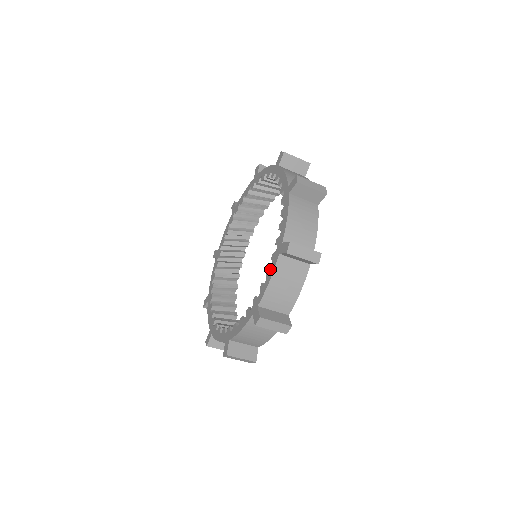
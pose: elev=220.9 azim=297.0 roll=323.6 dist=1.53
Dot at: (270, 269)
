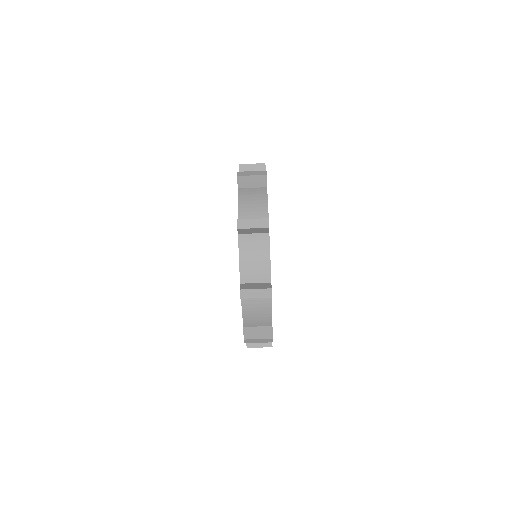
Dot at: occluded
